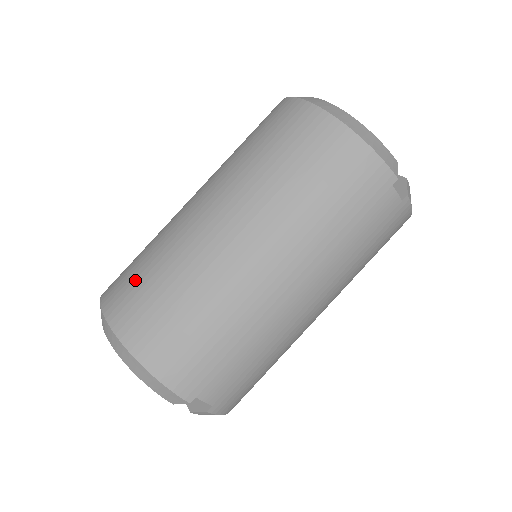
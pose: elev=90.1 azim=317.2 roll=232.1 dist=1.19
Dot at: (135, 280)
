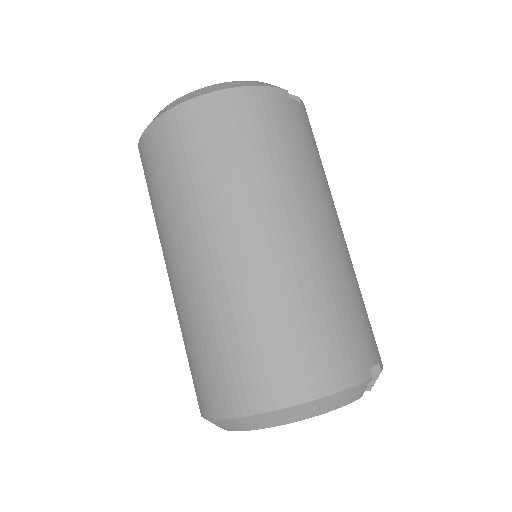
Dot at: (230, 363)
